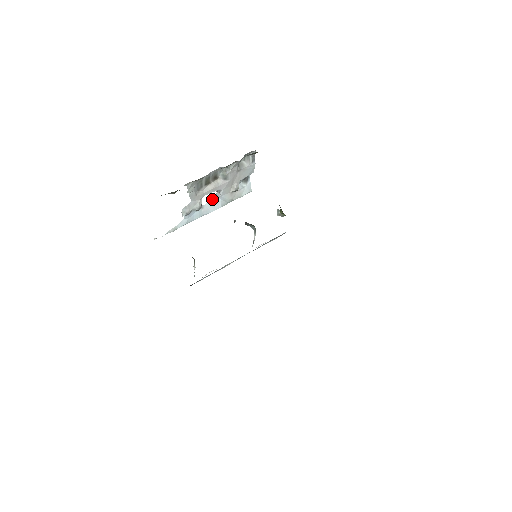
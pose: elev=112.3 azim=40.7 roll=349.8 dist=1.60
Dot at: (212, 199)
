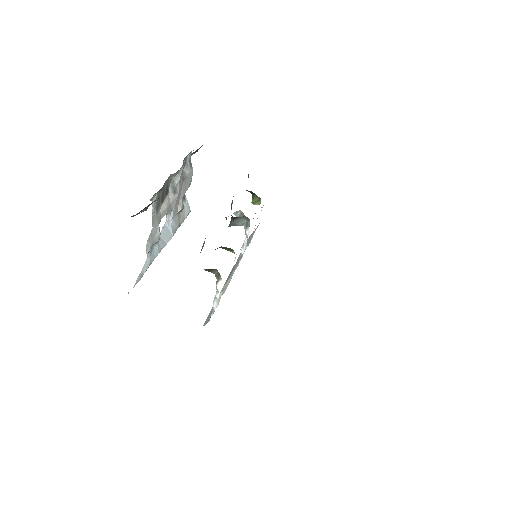
Dot at: (163, 227)
